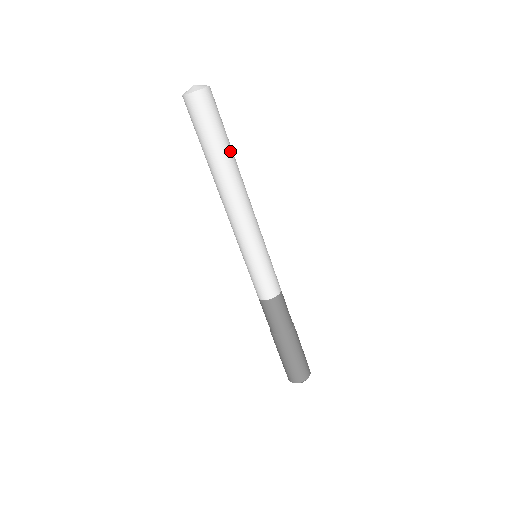
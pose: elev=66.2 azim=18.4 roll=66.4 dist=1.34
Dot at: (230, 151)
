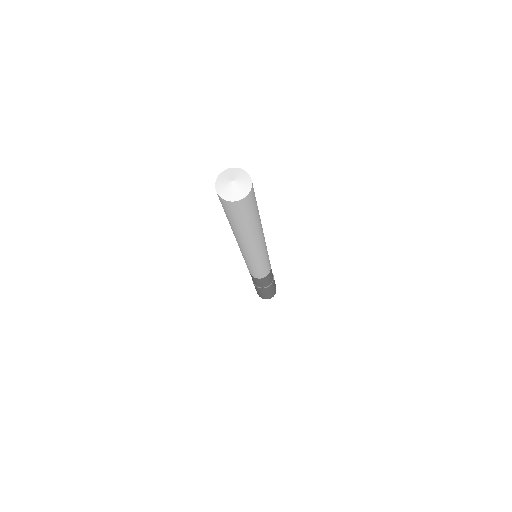
Dot at: occluded
